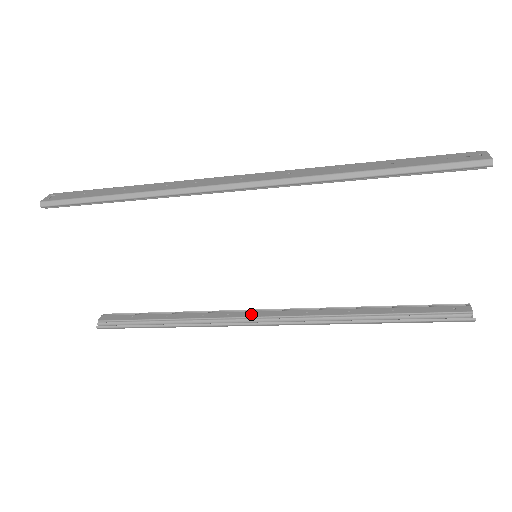
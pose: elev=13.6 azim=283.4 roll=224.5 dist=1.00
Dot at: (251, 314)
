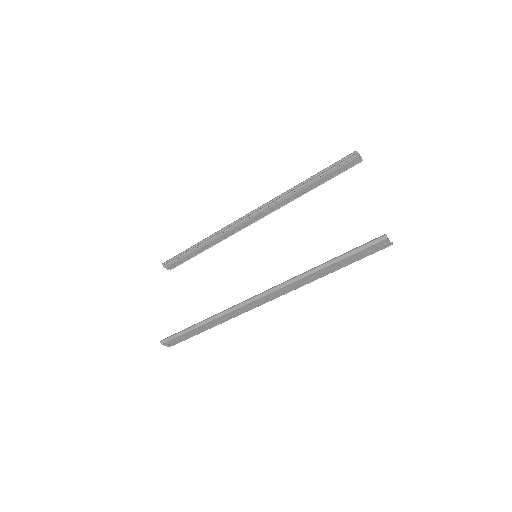
Dot at: occluded
